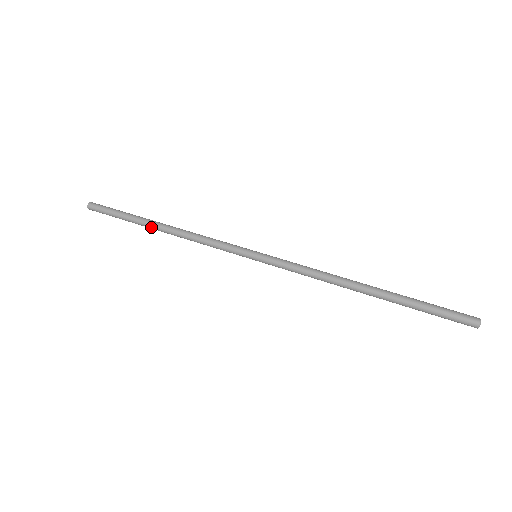
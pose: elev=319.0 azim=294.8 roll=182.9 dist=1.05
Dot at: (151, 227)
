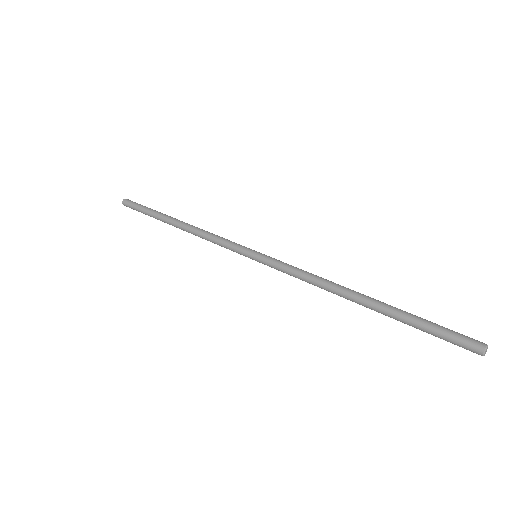
Dot at: (169, 224)
